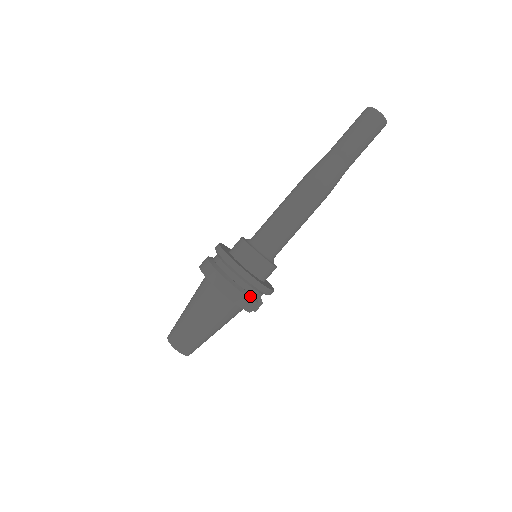
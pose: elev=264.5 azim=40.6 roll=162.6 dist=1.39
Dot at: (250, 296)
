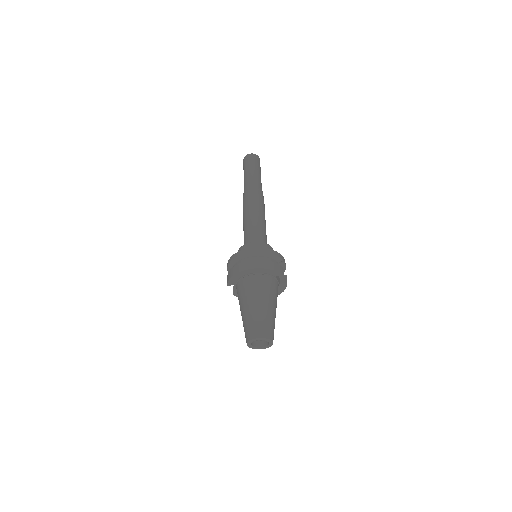
Dot at: (273, 262)
